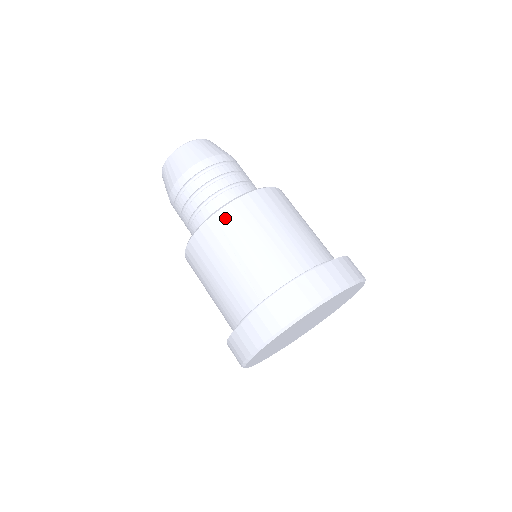
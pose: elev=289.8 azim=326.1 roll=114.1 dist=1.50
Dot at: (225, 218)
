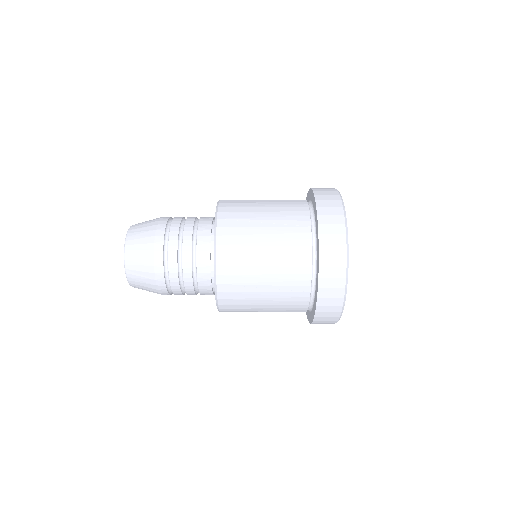
Dot at: (227, 213)
